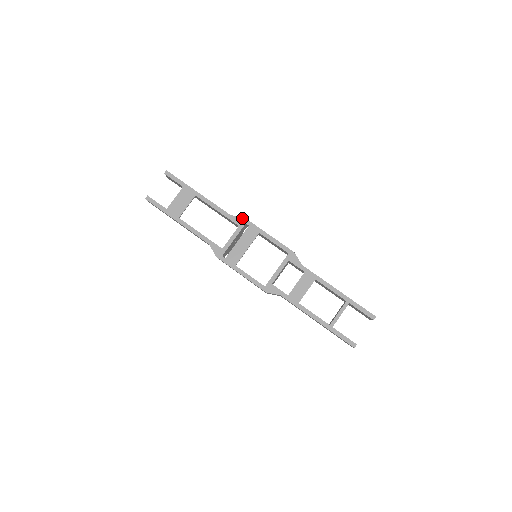
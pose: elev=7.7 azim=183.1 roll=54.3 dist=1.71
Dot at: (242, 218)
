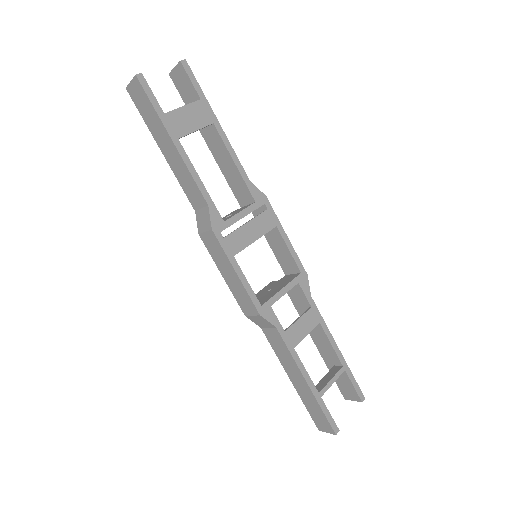
Dot at: (263, 194)
